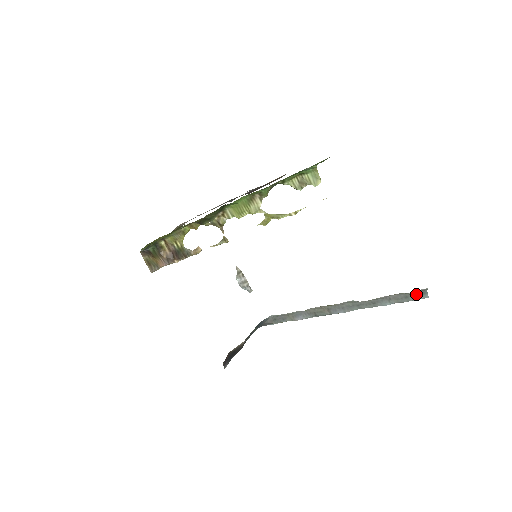
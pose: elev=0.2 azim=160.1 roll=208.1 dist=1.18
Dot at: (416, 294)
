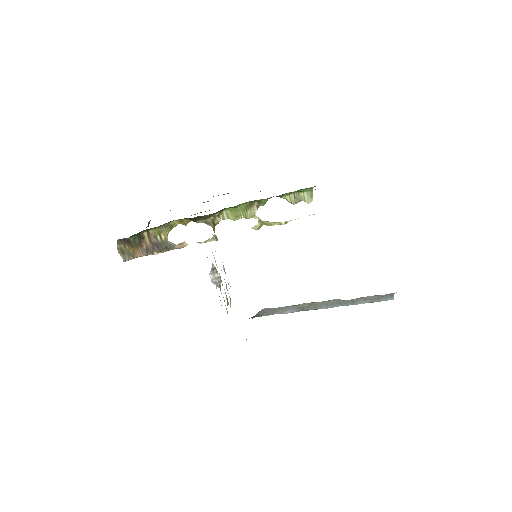
Dot at: (386, 296)
